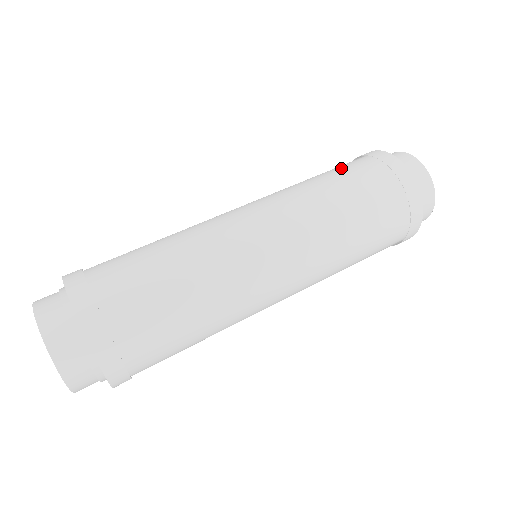
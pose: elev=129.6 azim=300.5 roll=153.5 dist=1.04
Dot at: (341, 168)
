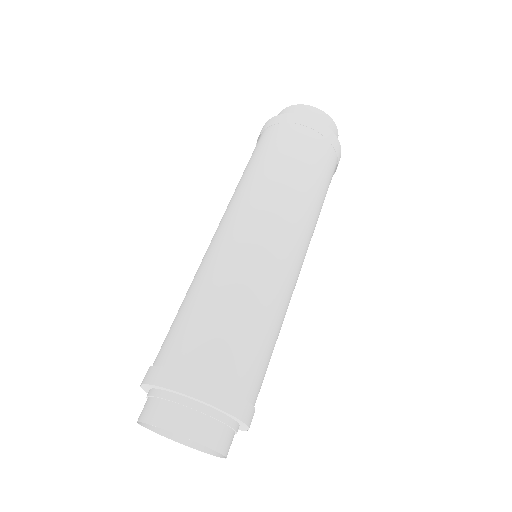
Dot at: (265, 147)
